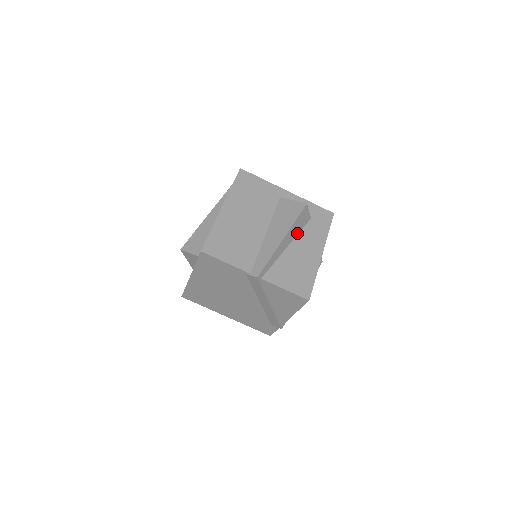
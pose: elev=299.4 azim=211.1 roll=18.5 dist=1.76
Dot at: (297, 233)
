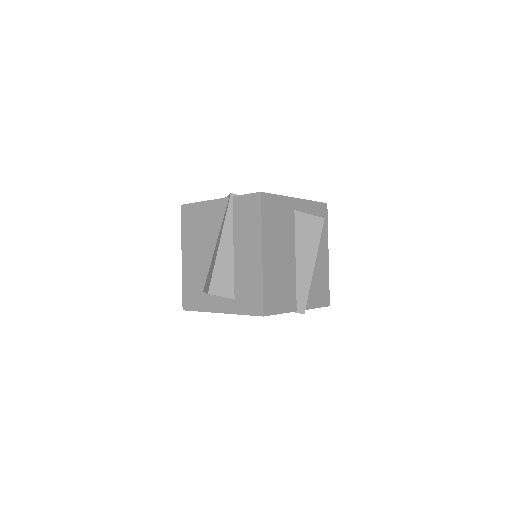
Dot at: occluded
